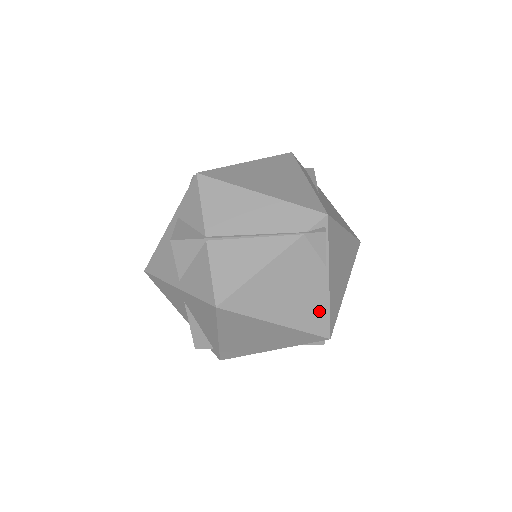
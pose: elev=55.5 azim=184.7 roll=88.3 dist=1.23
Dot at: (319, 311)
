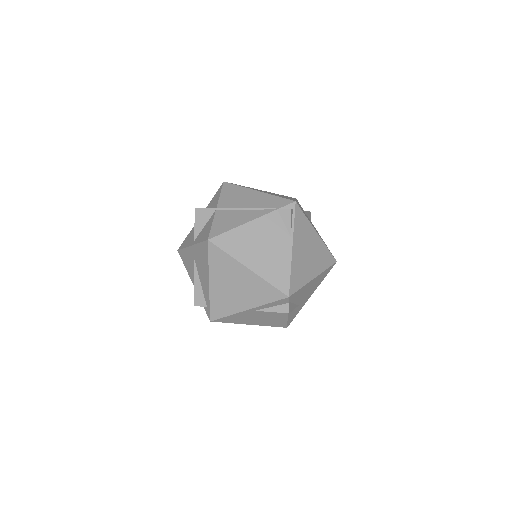
Dot at: (282, 270)
